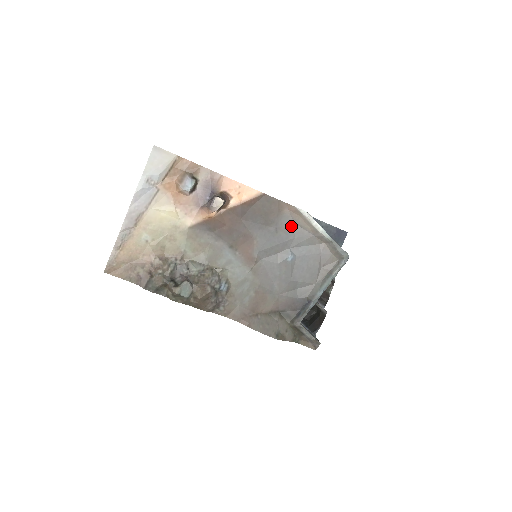
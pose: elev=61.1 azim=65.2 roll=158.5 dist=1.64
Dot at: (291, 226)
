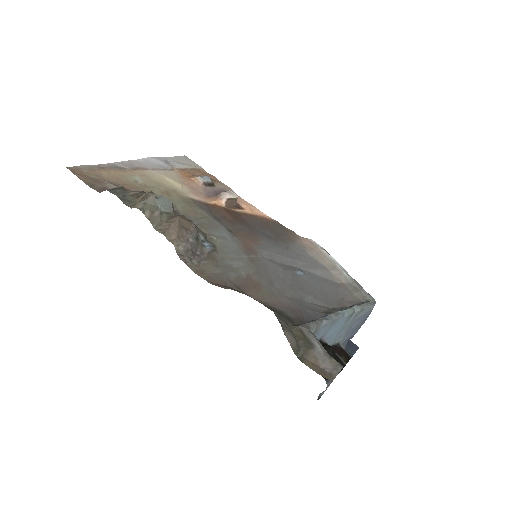
Dot at: (303, 254)
